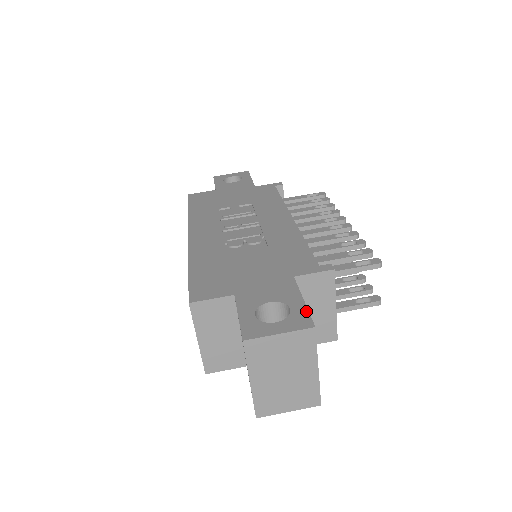
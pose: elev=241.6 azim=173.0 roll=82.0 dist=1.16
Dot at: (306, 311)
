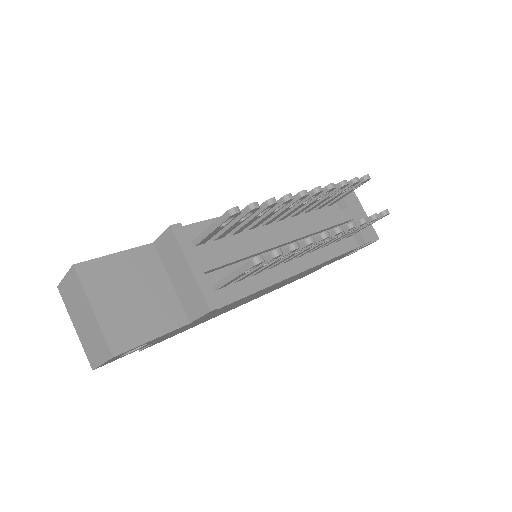
Dot at: (97, 258)
